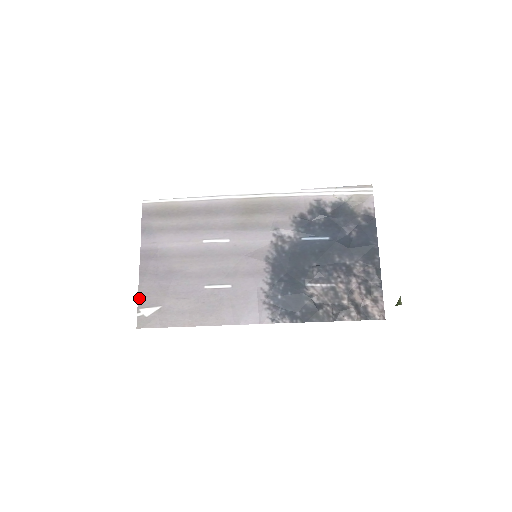
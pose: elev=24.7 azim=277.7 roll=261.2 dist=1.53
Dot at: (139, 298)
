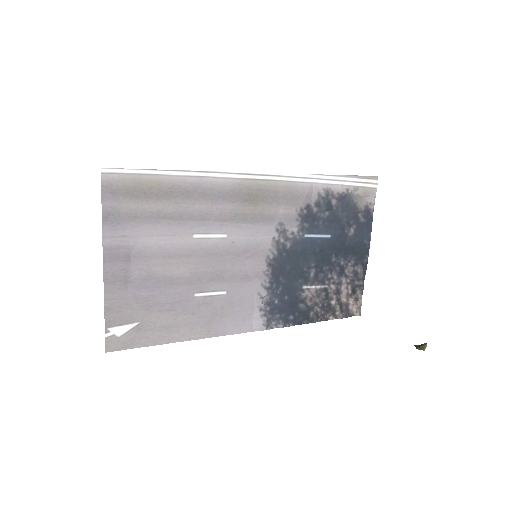
Dot at: (106, 314)
